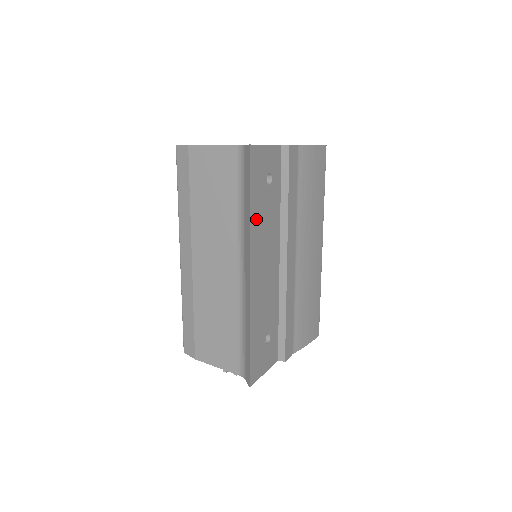
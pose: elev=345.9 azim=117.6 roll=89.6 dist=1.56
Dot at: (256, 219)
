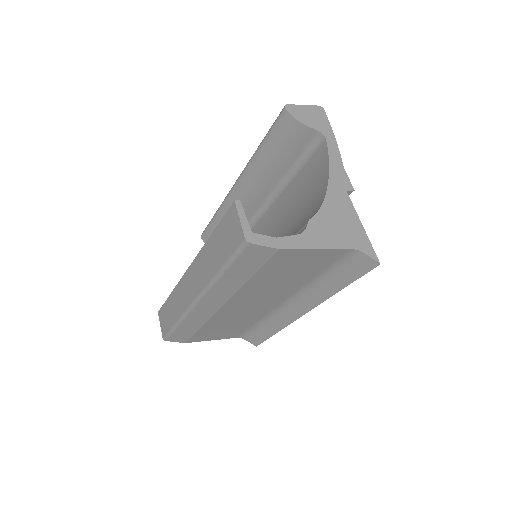
Dot at: occluded
